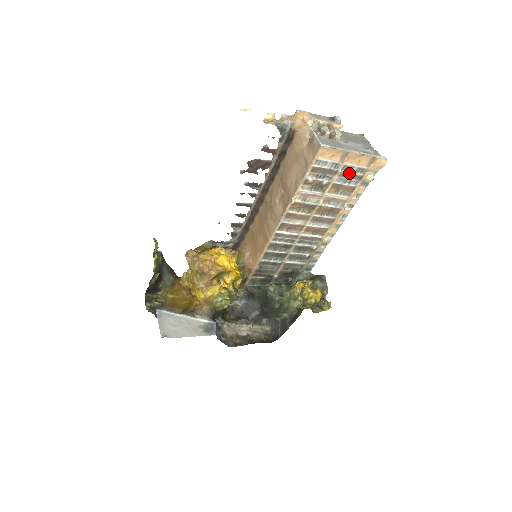
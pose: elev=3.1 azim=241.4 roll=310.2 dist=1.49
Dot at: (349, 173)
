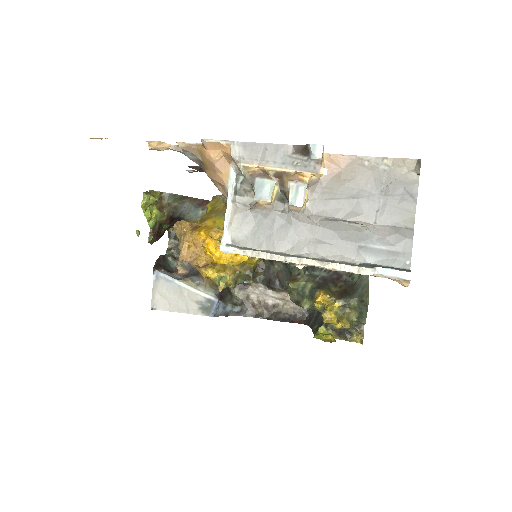
Dot at: occluded
